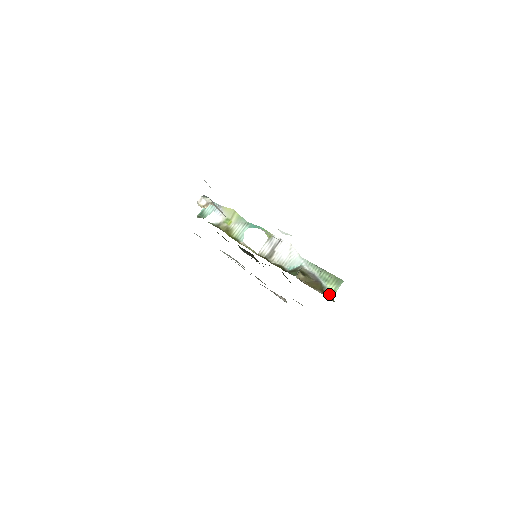
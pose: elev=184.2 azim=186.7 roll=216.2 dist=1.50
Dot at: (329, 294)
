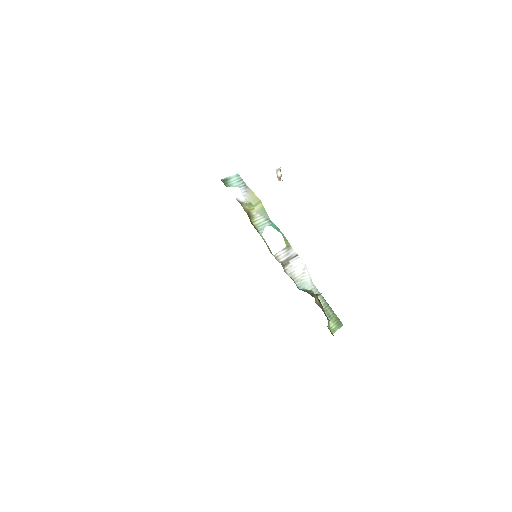
Dot at: (330, 331)
